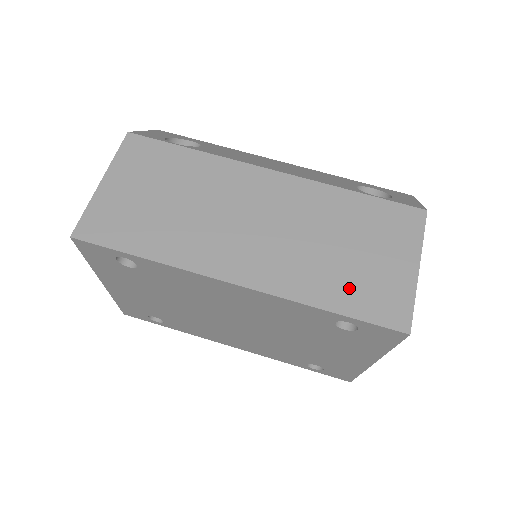
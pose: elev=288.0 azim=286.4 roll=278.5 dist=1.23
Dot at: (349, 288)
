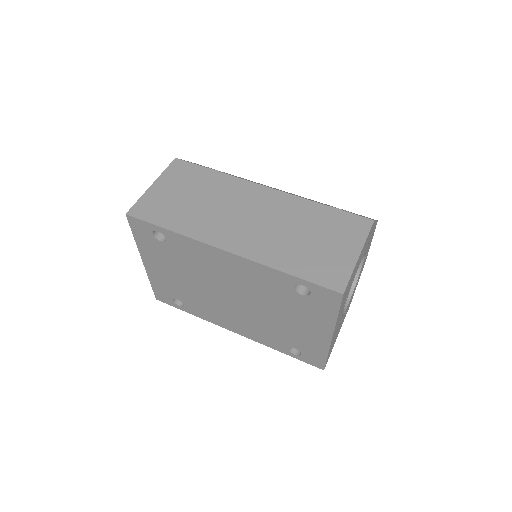
Dot at: (306, 262)
